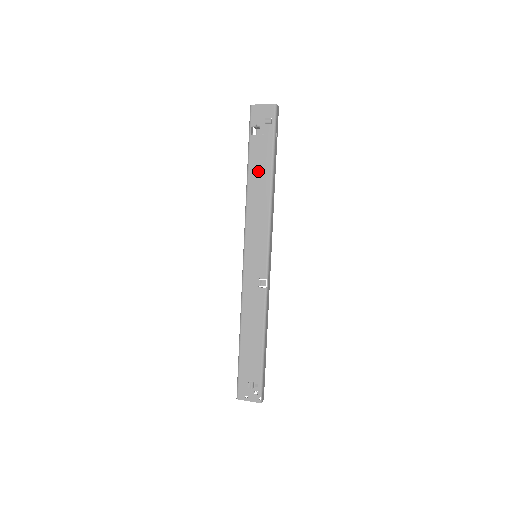
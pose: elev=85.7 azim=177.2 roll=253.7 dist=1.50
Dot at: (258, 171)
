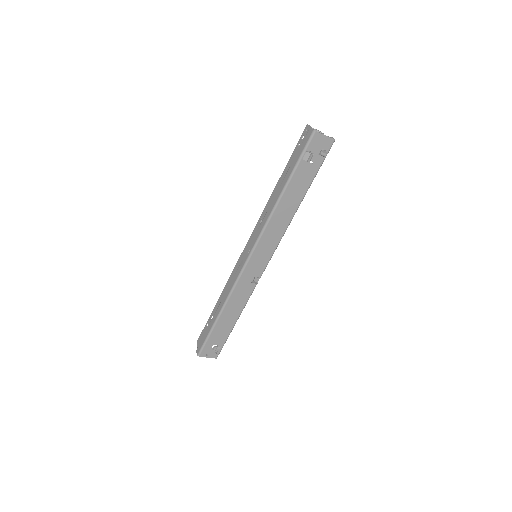
Dot at: (293, 193)
